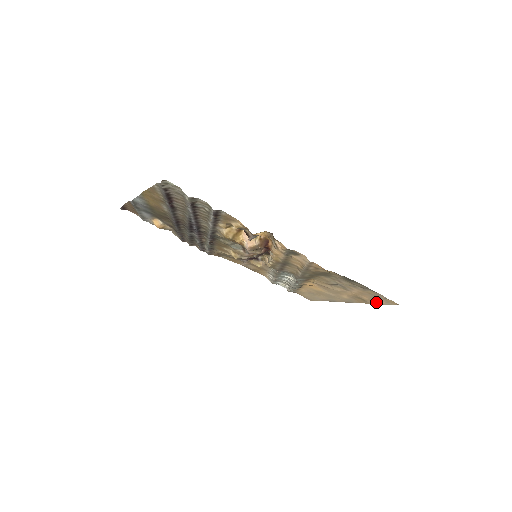
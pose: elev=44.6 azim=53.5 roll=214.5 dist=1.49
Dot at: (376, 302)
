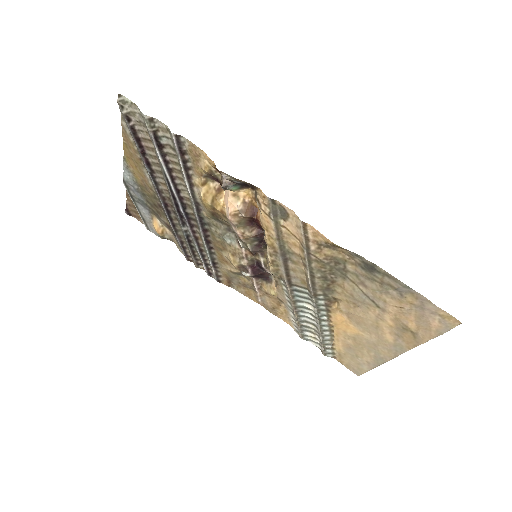
Dot at: (429, 330)
